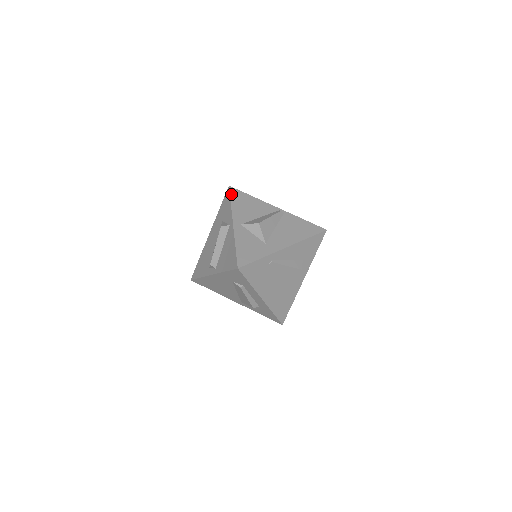
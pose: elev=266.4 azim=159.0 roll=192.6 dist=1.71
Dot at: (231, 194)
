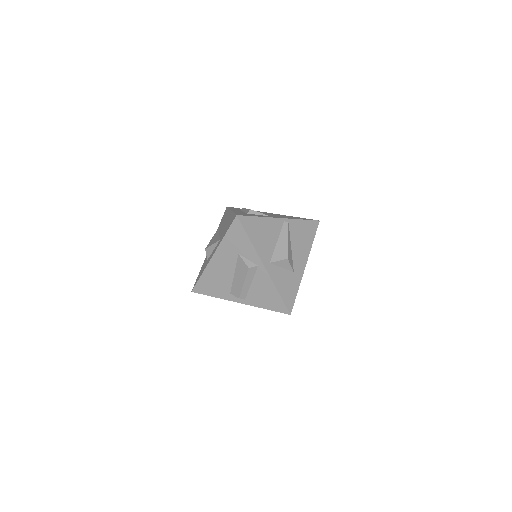
Dot at: (244, 227)
